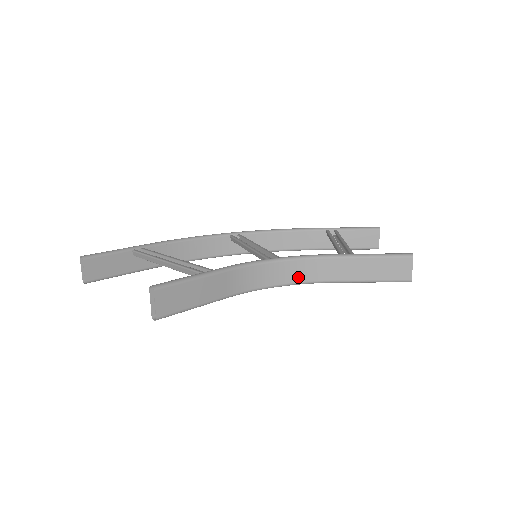
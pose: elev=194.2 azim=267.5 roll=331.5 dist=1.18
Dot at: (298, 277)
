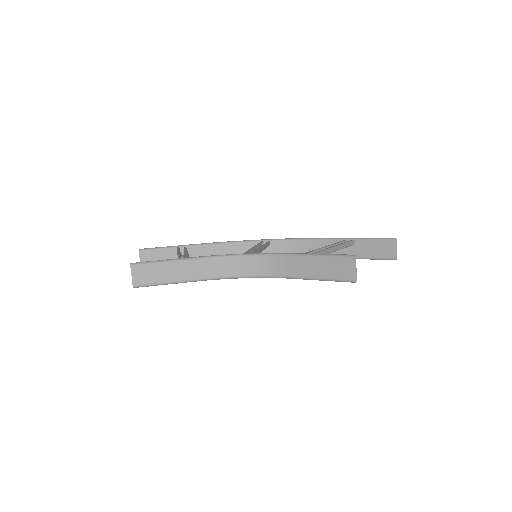
Dot at: (261, 271)
